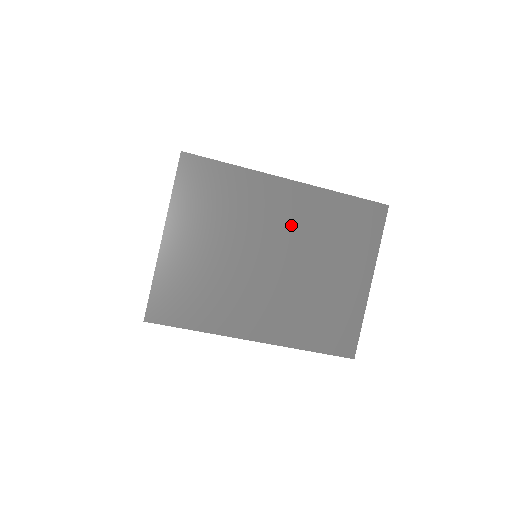
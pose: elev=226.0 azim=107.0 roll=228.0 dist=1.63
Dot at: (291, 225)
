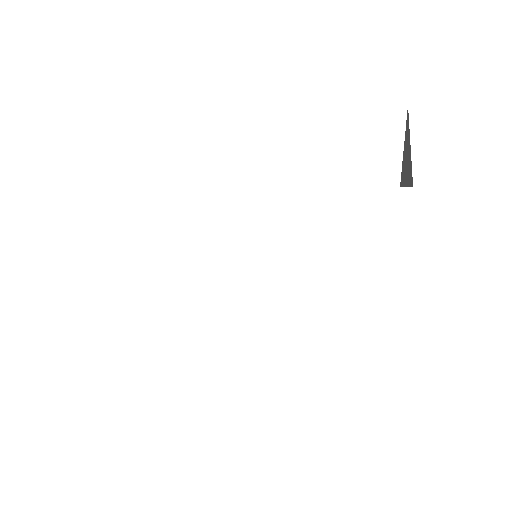
Dot at: occluded
